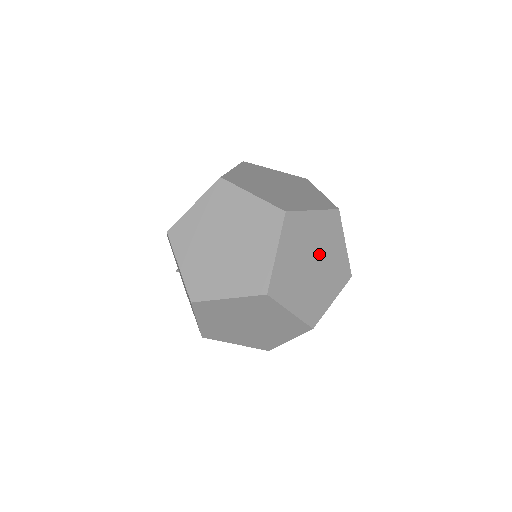
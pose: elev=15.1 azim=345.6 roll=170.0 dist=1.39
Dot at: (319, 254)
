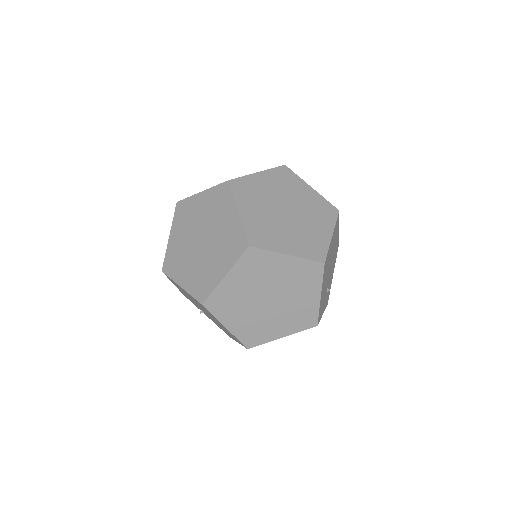
Dot at: (287, 202)
